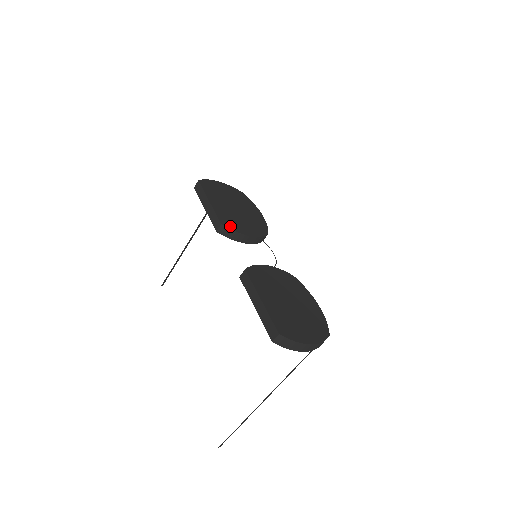
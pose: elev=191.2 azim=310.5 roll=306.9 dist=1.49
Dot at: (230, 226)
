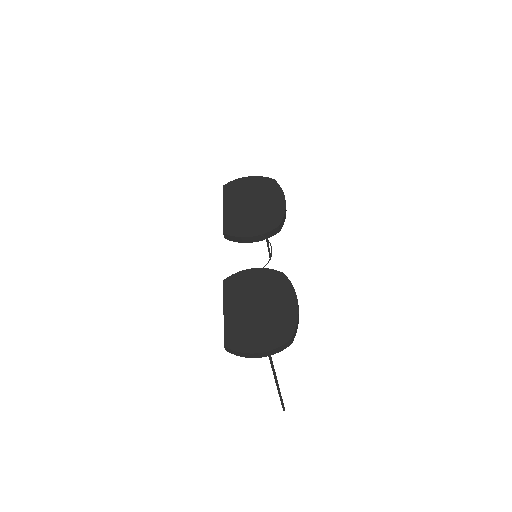
Dot at: (232, 232)
